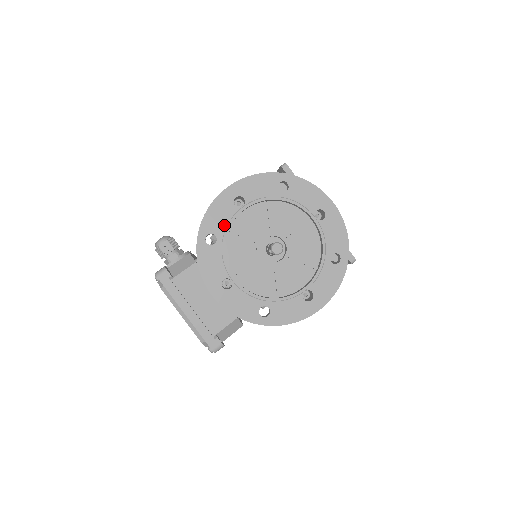
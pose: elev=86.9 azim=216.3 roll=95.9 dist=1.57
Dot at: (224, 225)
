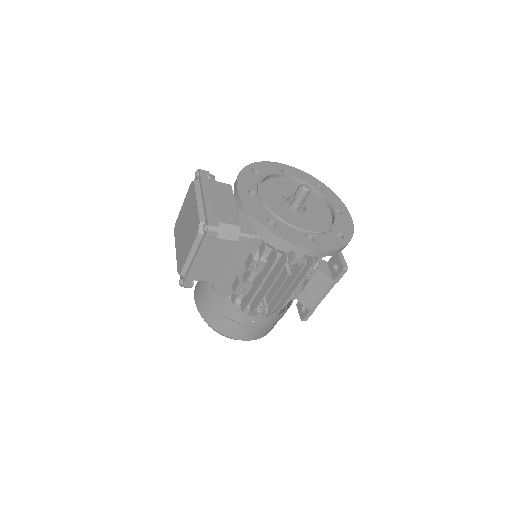
Dot at: occluded
